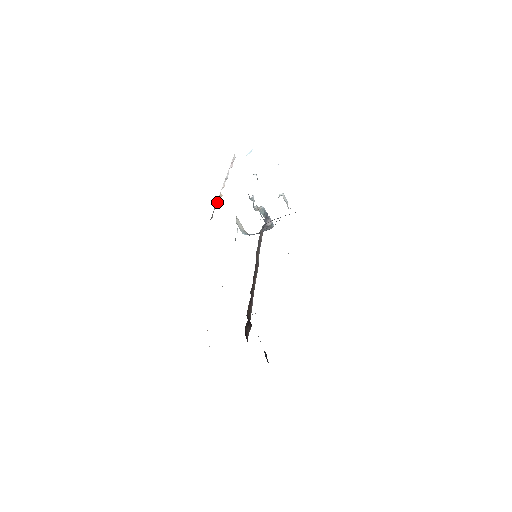
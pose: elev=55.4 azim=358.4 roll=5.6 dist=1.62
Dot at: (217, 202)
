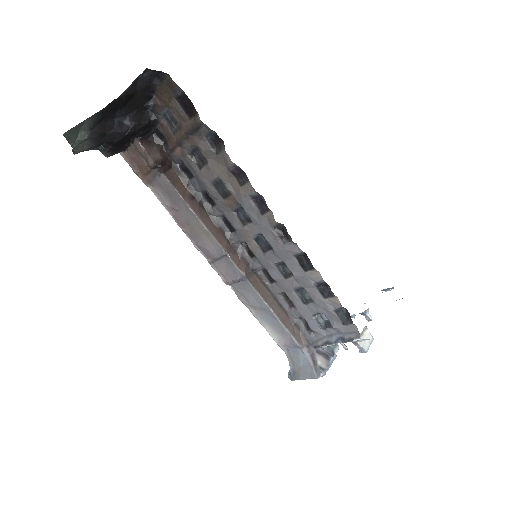
Dot at: occluded
